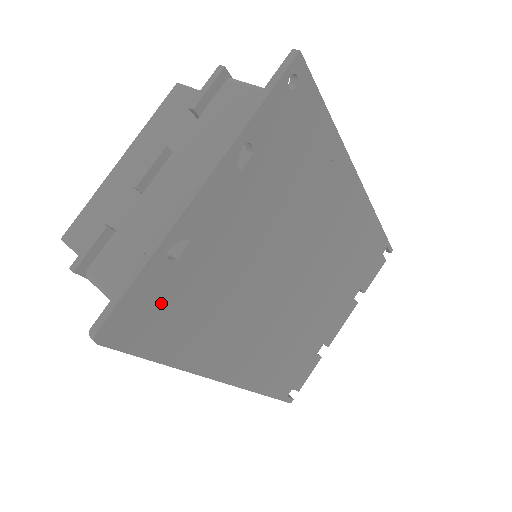
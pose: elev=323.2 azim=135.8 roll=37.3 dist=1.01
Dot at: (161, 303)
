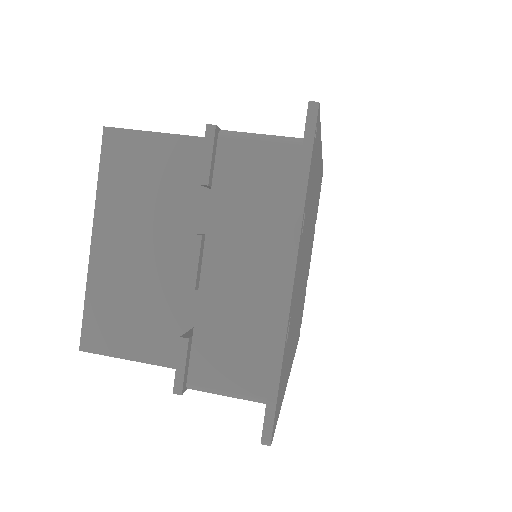
Dot at: (283, 375)
